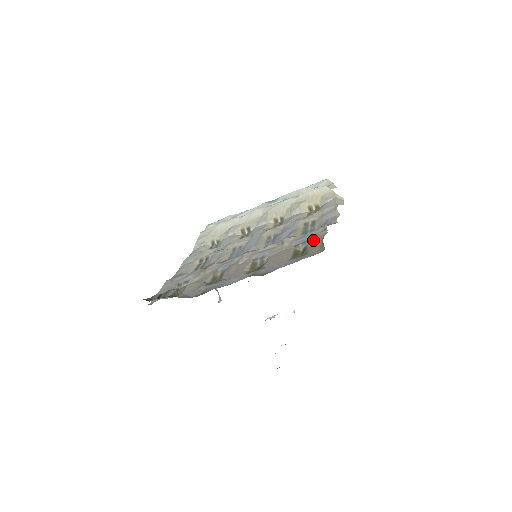
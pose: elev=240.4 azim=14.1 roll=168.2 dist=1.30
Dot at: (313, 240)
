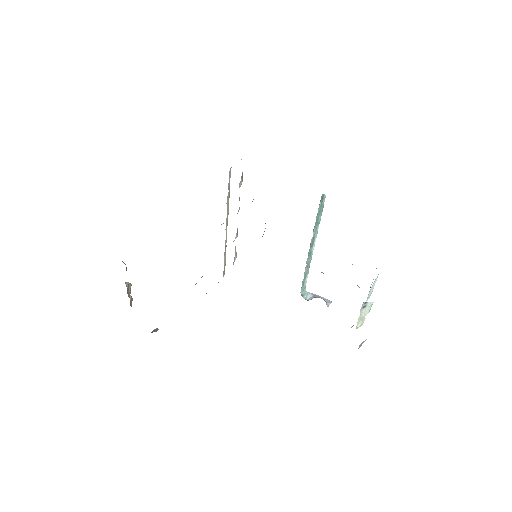
Dot at: occluded
